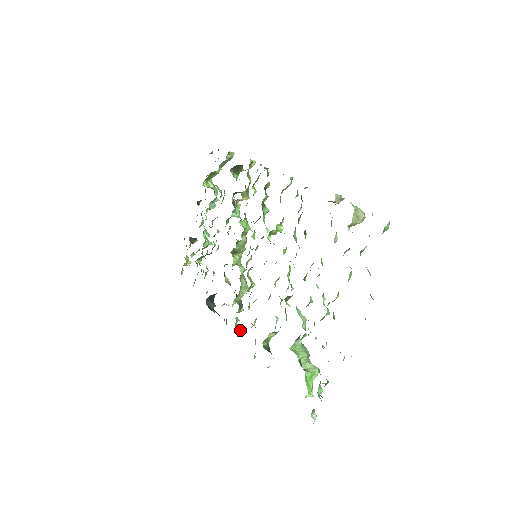
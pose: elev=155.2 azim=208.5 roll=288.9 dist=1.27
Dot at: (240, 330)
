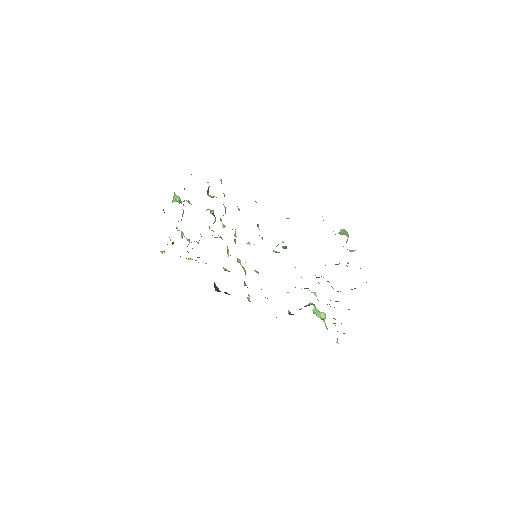
Dot at: (249, 299)
